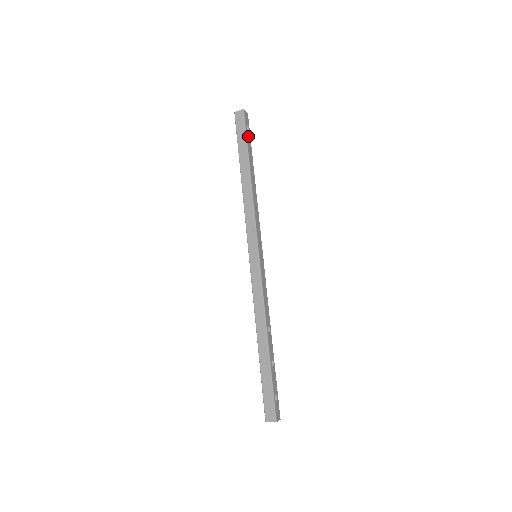
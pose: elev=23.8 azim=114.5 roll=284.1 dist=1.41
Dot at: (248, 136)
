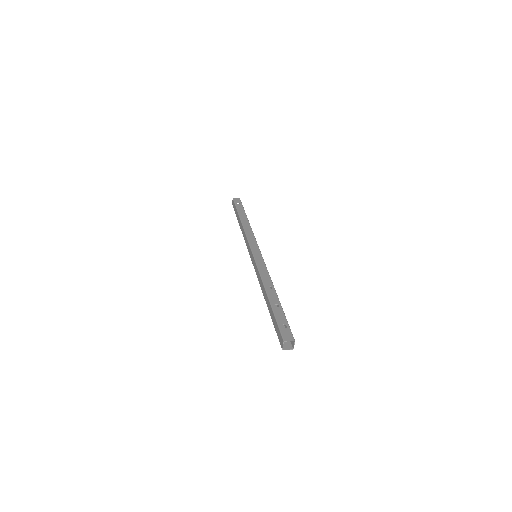
Dot at: (239, 206)
